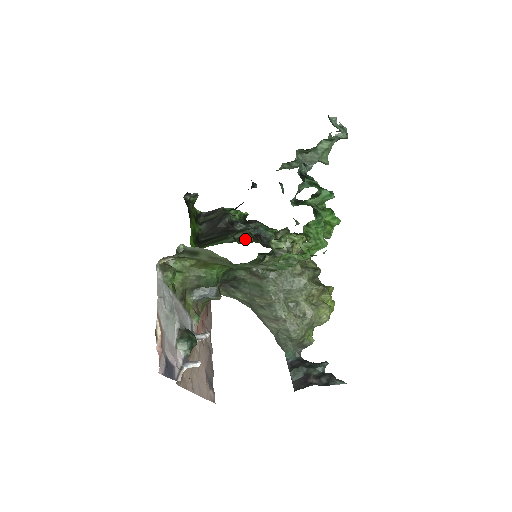
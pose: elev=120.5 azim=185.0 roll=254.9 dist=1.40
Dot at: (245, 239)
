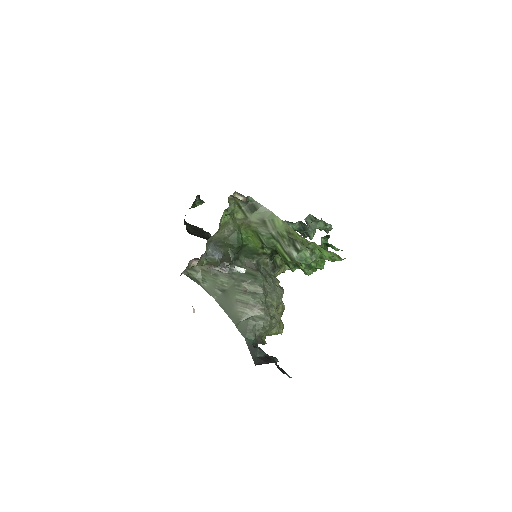
Dot at: occluded
